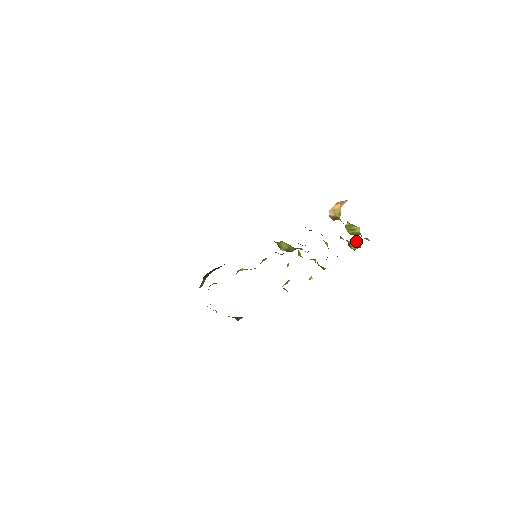
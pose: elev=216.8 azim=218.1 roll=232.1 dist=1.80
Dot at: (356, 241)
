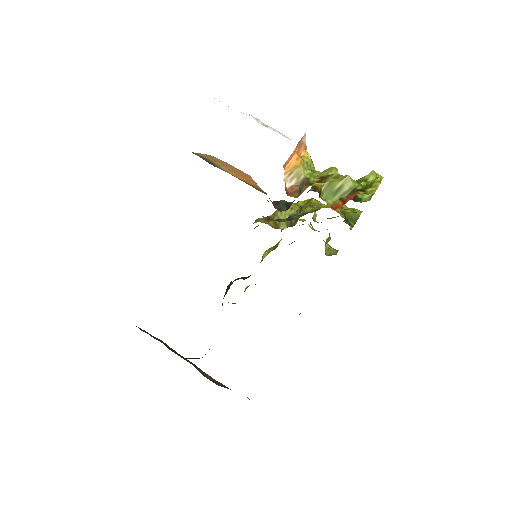
Dot at: occluded
